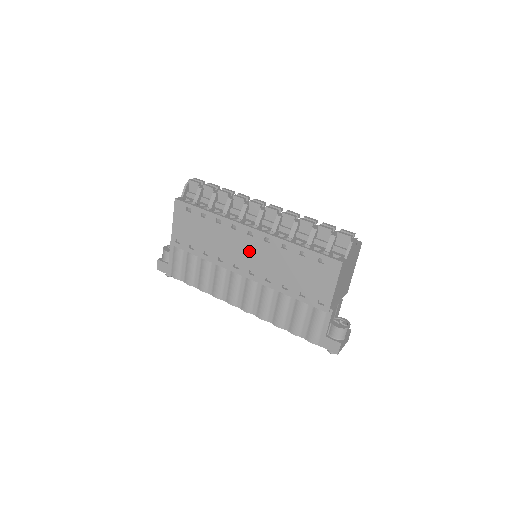
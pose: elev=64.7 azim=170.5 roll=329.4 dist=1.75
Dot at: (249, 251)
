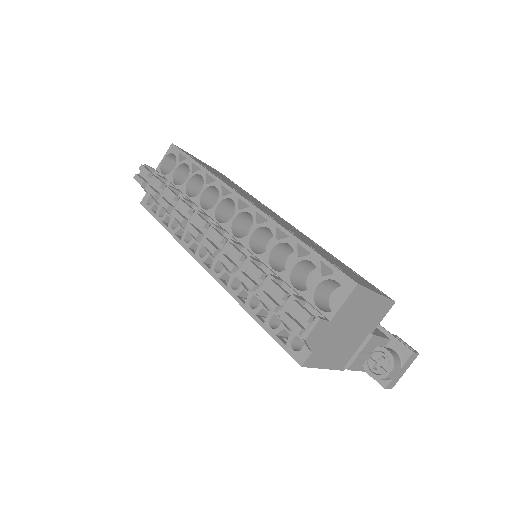
Dot at: occluded
